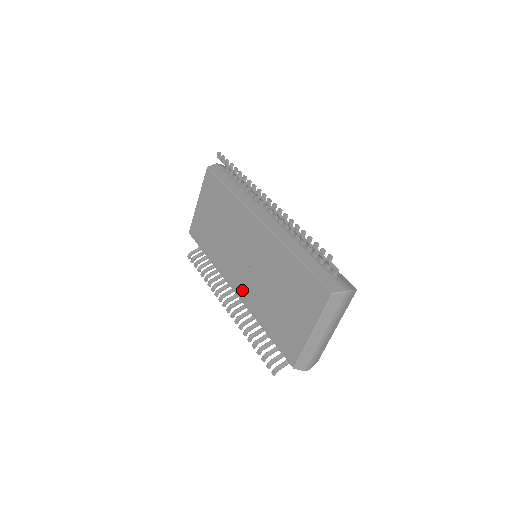
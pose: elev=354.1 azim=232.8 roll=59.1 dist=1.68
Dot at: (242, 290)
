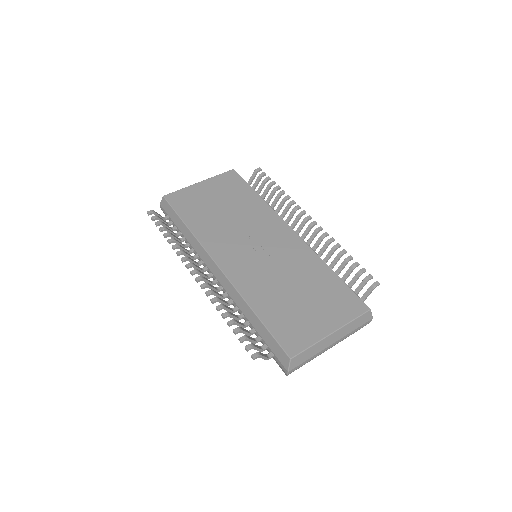
Dot at: (236, 270)
